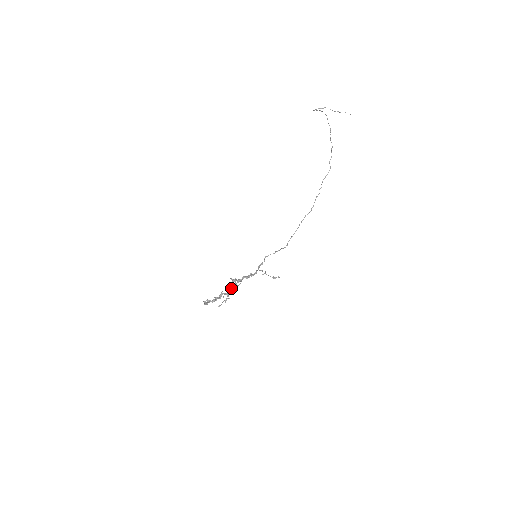
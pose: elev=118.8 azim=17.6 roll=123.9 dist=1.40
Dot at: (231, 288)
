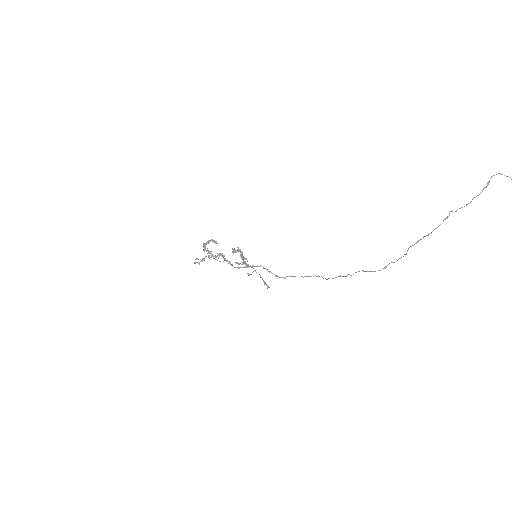
Dot at: occluded
